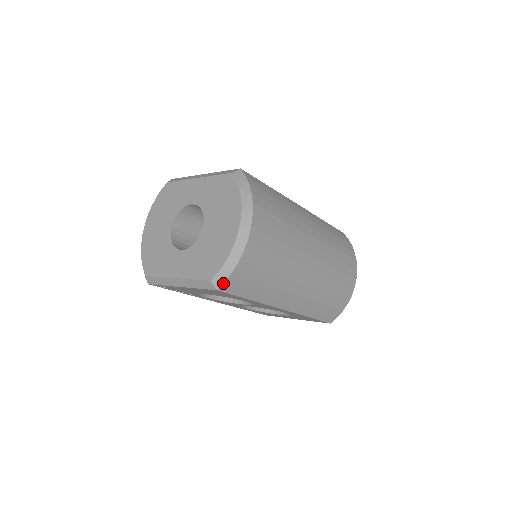
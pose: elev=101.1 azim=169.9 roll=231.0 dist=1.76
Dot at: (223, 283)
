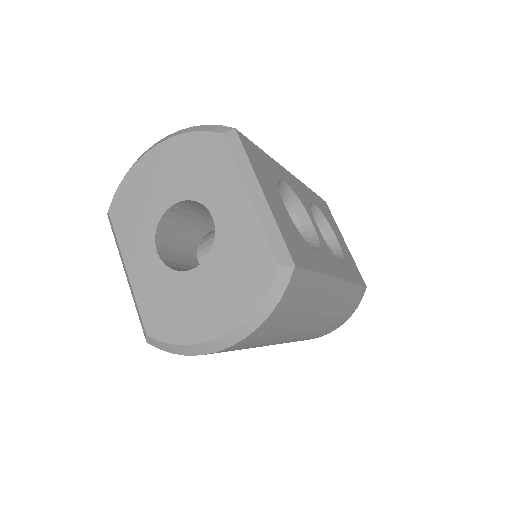
Dot at: (157, 347)
